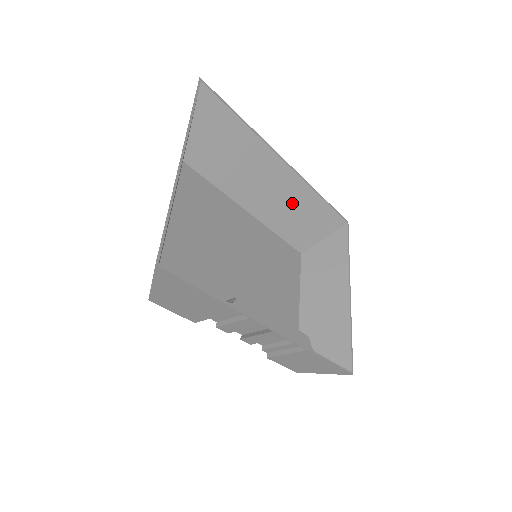
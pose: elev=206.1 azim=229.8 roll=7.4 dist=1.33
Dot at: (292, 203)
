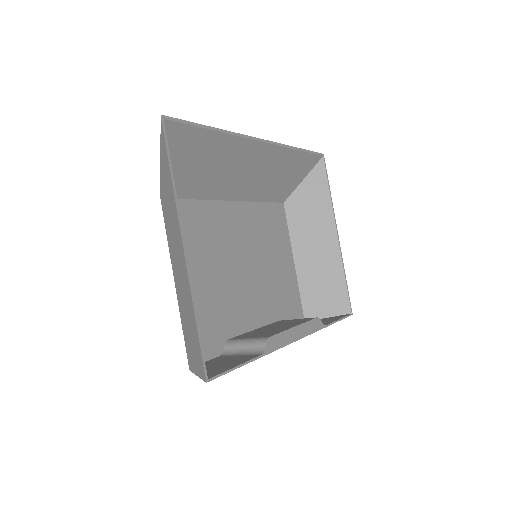
Dot at: (272, 170)
